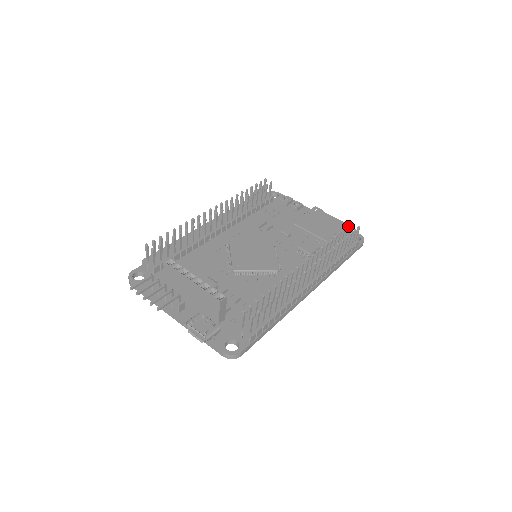
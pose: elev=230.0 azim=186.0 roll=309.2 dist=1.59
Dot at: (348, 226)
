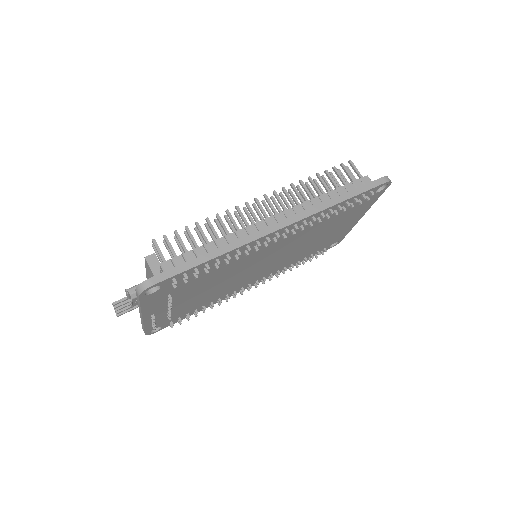
Dot at: occluded
